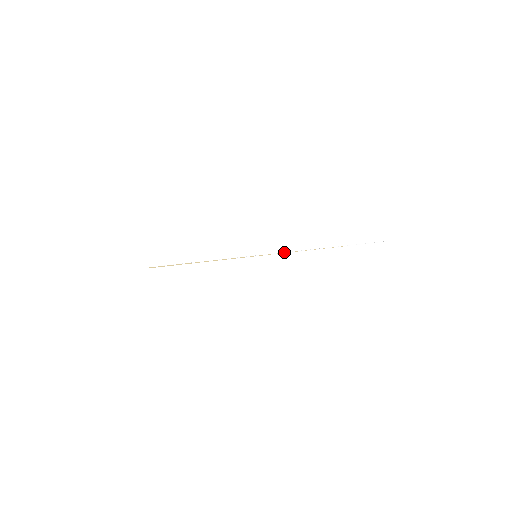
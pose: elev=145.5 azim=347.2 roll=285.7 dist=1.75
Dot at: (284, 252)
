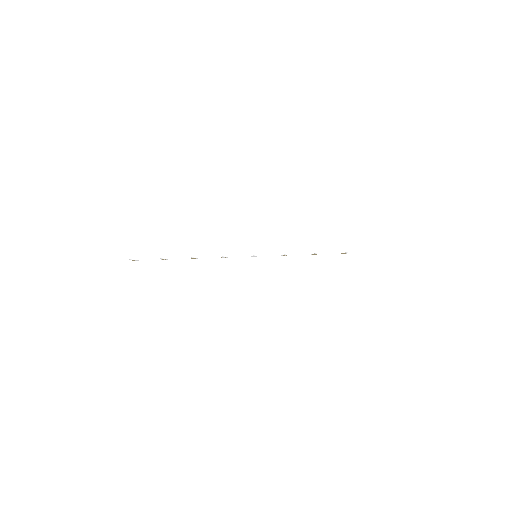
Dot at: (283, 255)
